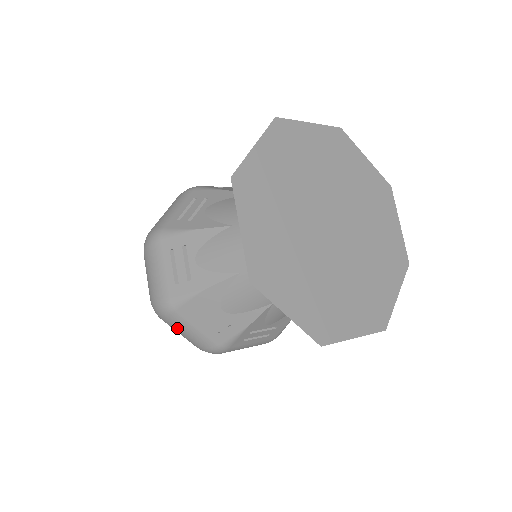
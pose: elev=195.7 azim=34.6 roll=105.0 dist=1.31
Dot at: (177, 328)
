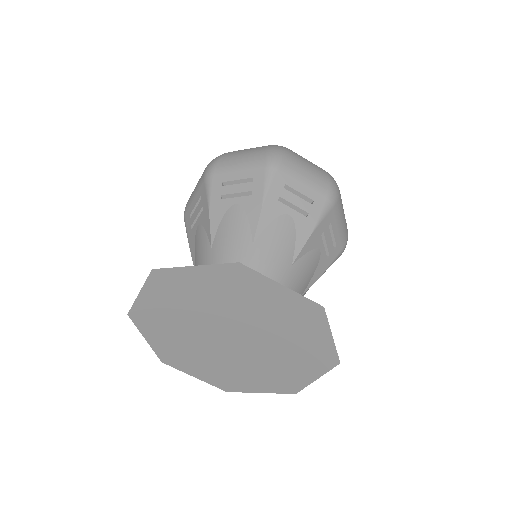
Dot at: occluded
